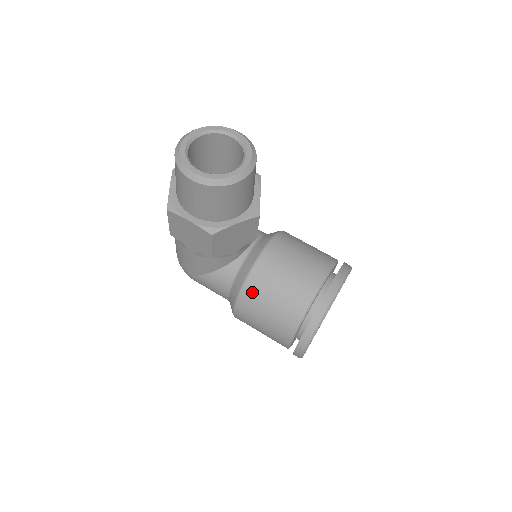
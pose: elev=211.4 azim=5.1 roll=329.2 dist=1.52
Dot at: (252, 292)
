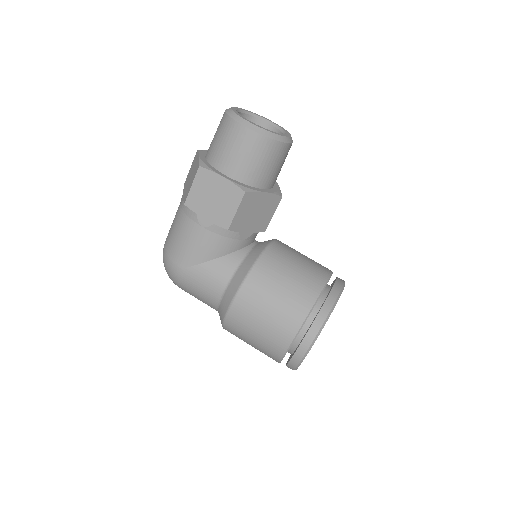
Dot at: (261, 275)
